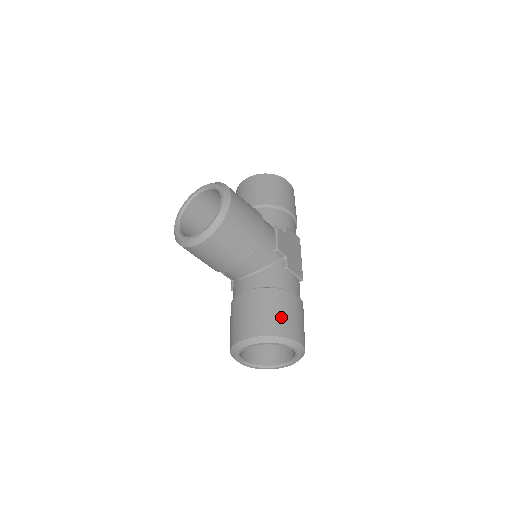
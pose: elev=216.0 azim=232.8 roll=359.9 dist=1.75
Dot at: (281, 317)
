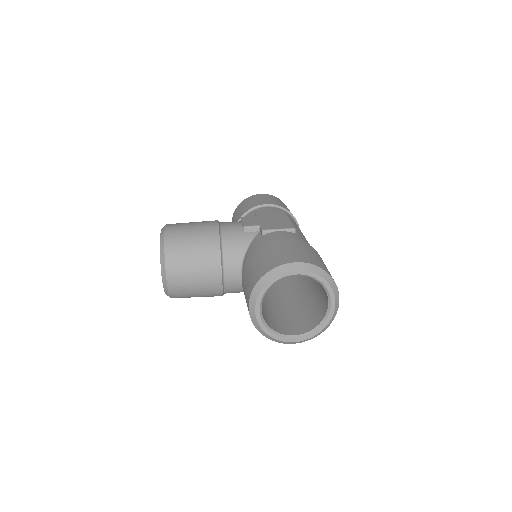
Dot at: (265, 261)
